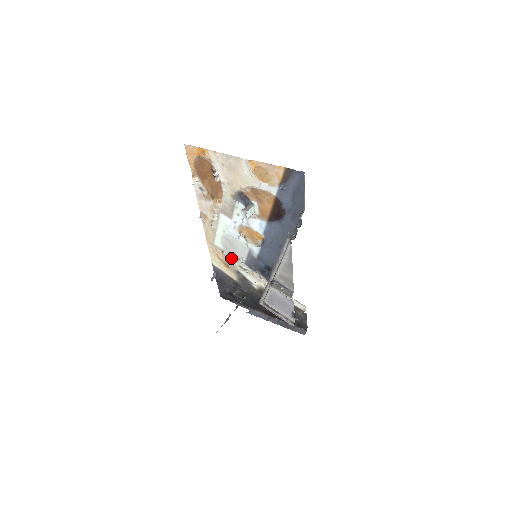
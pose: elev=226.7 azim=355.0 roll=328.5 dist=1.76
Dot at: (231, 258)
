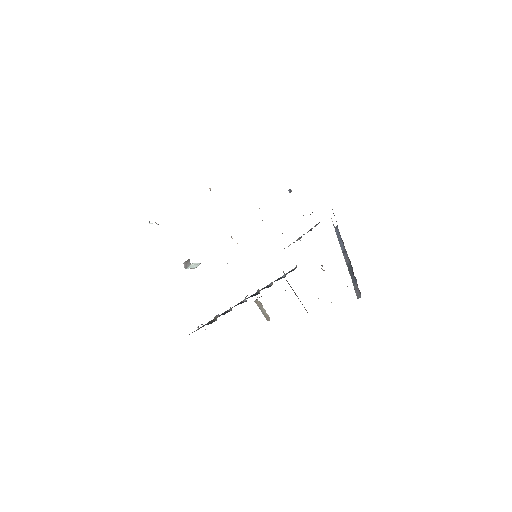
Dot at: occluded
